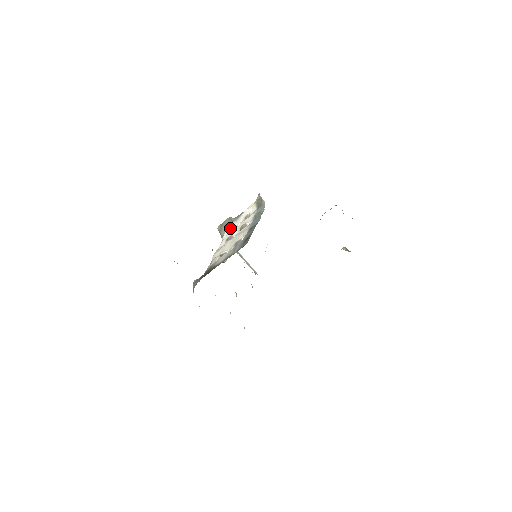
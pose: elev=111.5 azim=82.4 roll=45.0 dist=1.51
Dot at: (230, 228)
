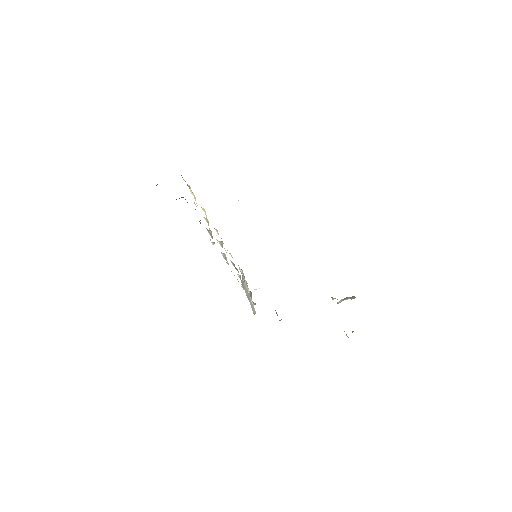
Dot at: occluded
